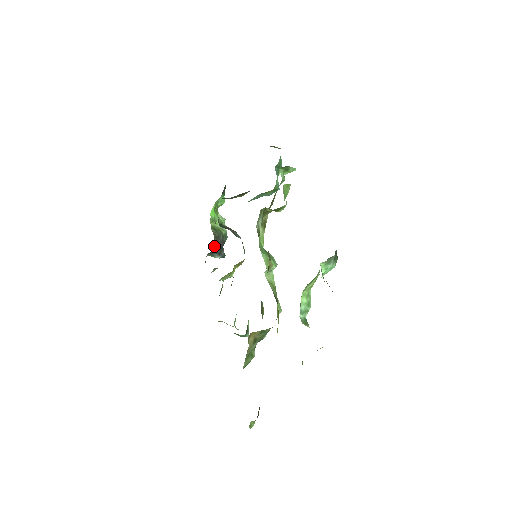
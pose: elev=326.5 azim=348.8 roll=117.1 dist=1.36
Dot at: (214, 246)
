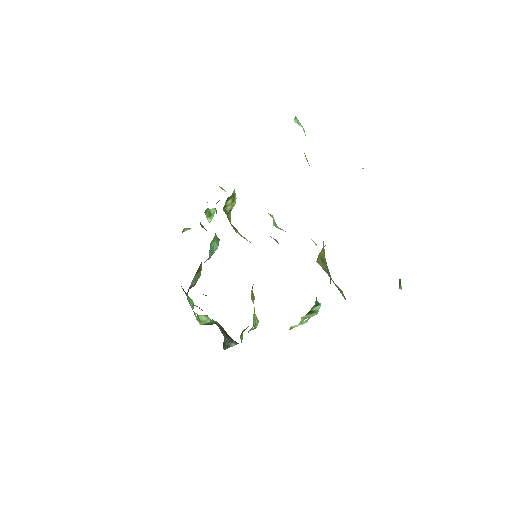
Dot at: occluded
